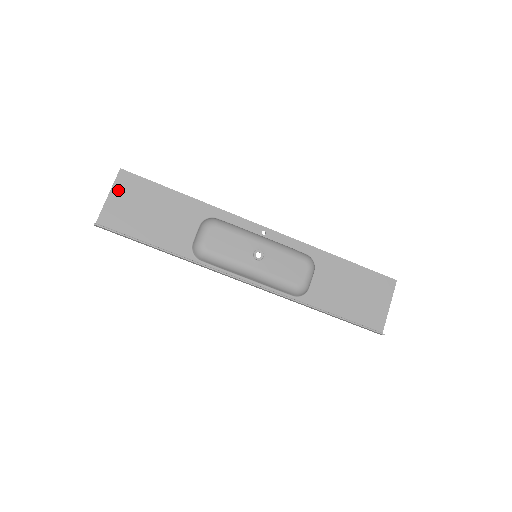
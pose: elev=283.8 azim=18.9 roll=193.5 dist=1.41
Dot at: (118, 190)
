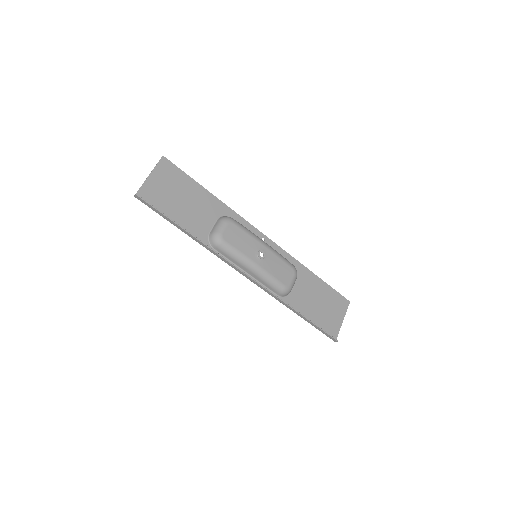
Dot at: (158, 172)
